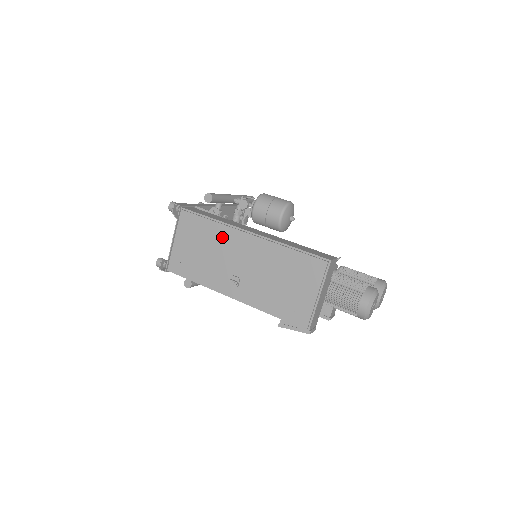
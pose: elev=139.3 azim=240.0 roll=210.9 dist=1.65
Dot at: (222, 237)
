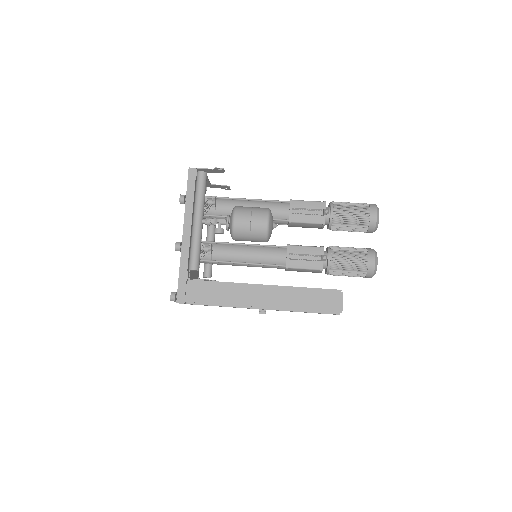
Dot at: occluded
